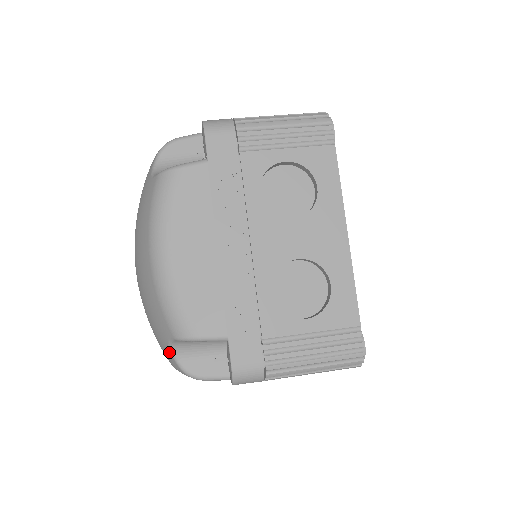
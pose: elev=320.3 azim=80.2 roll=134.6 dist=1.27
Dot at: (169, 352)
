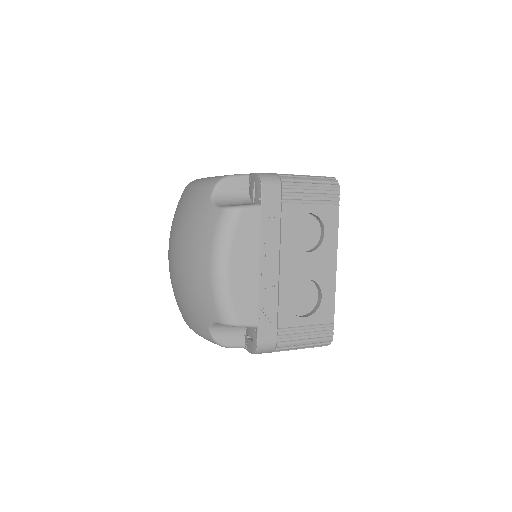
Dot at: (207, 328)
